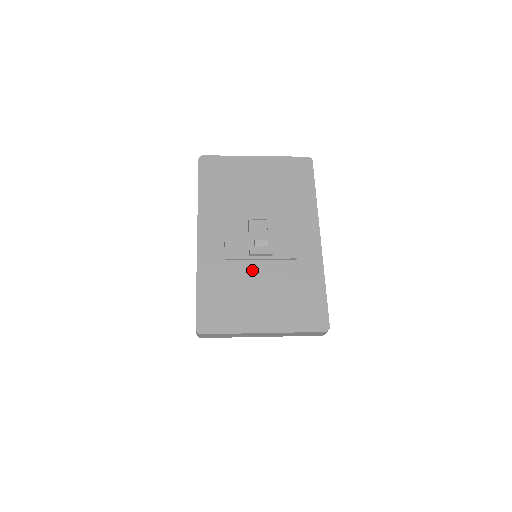
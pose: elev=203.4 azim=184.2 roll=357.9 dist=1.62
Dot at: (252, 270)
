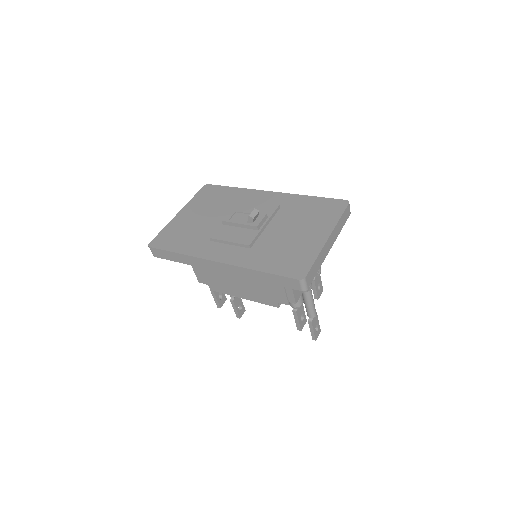
Dot at: (271, 234)
